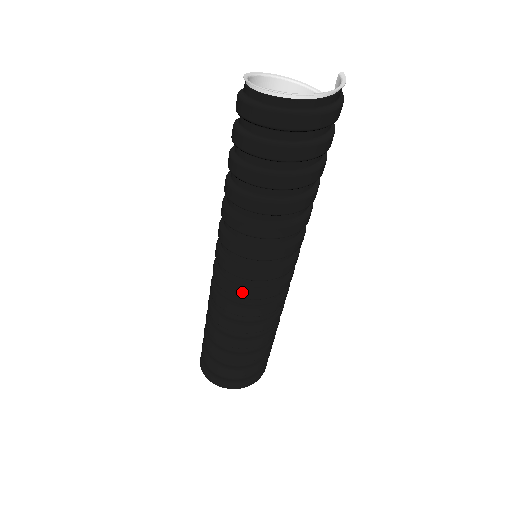
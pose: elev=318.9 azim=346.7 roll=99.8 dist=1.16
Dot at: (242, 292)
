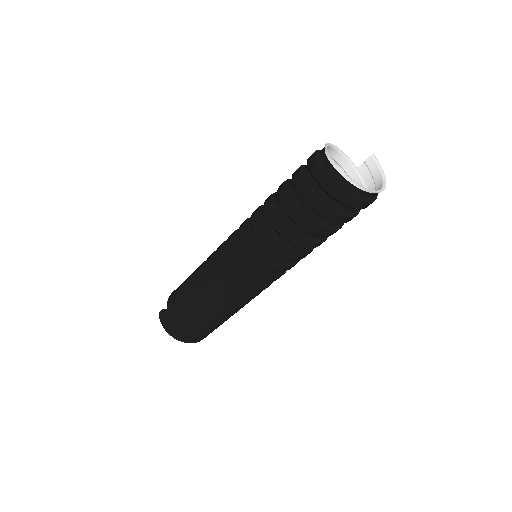
Dot at: (259, 289)
